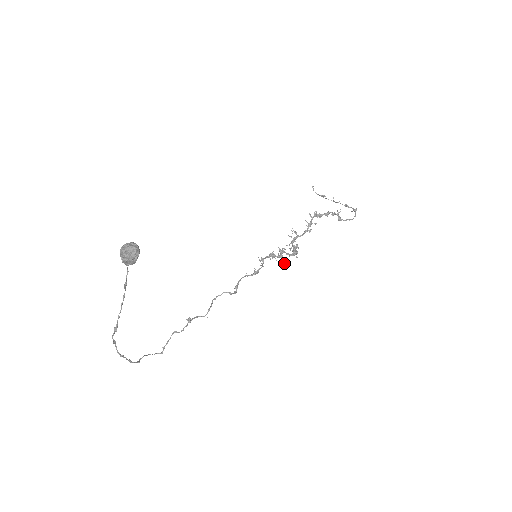
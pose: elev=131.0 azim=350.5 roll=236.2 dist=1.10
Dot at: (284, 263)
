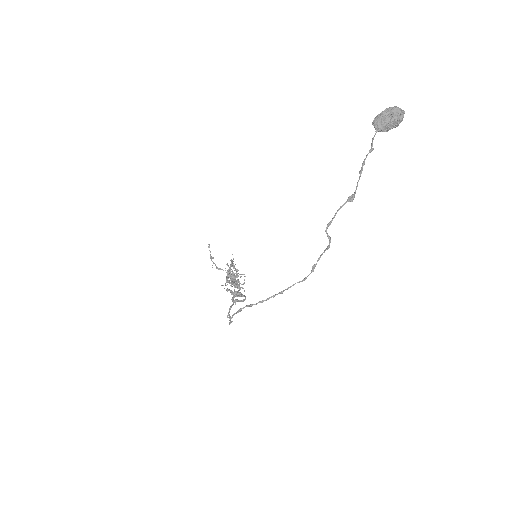
Dot at: occluded
